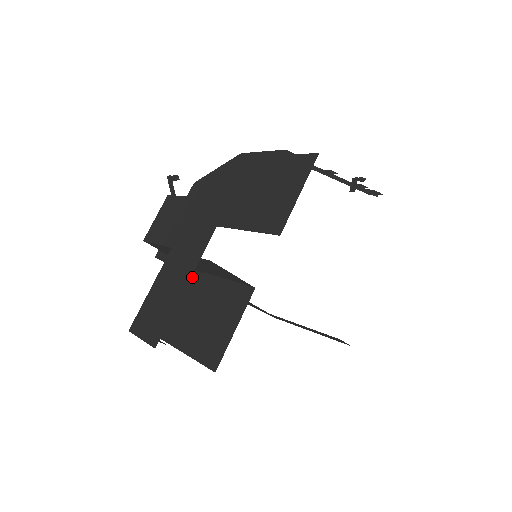
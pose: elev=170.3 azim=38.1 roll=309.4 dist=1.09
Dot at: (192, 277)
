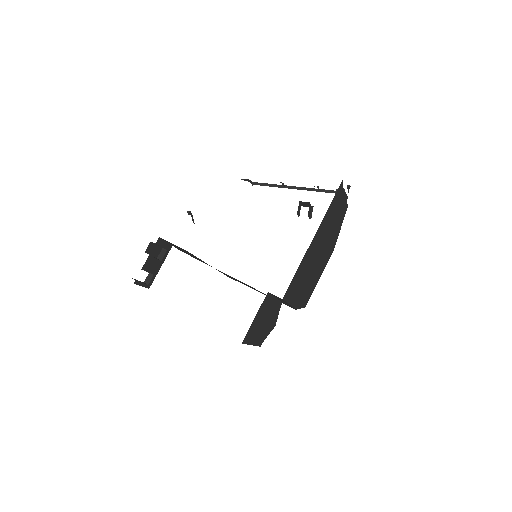
Dot at: occluded
